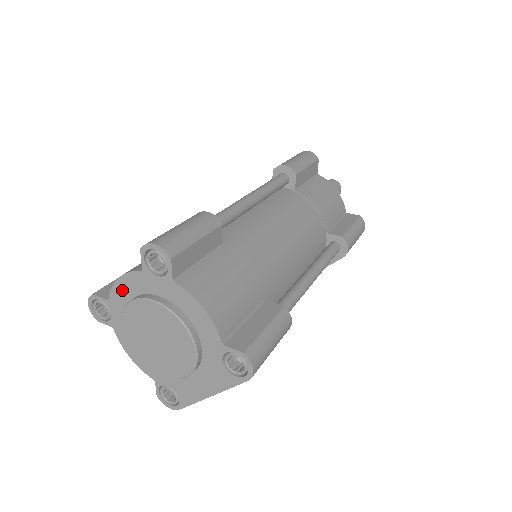
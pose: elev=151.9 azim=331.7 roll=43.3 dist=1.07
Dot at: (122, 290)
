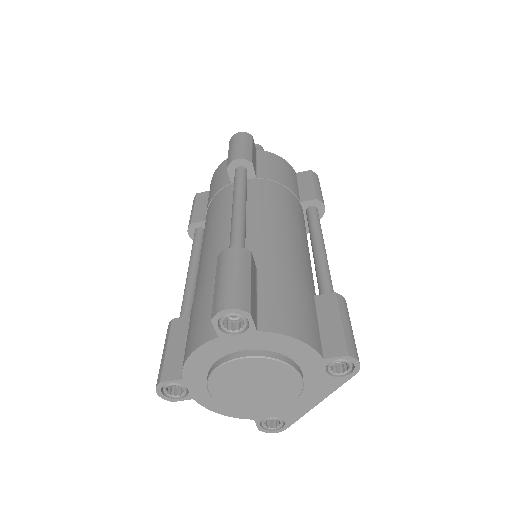
Dot at: (197, 364)
